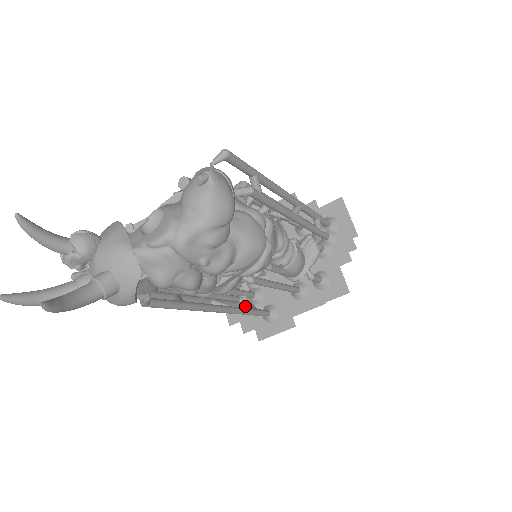
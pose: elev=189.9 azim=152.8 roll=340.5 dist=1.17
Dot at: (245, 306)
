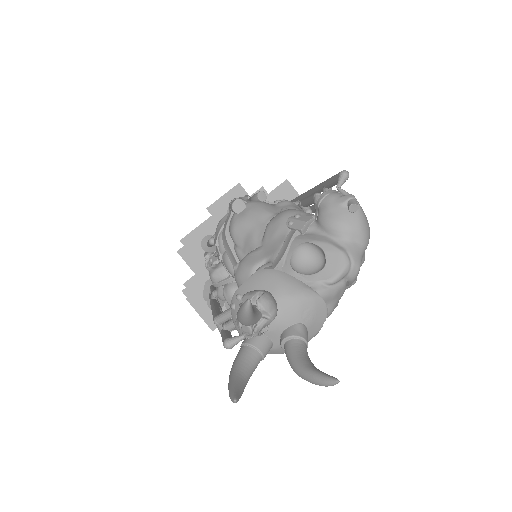
Dot at: occluded
